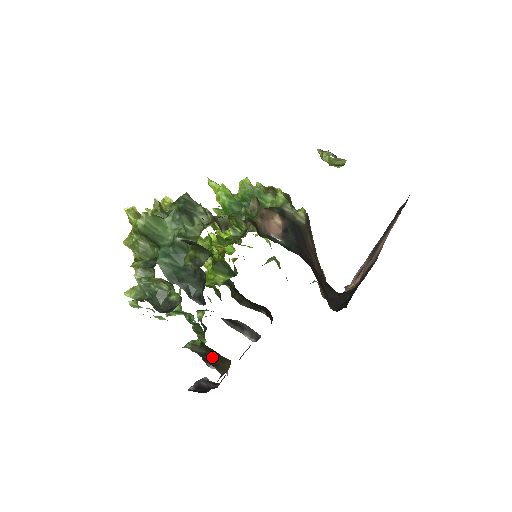
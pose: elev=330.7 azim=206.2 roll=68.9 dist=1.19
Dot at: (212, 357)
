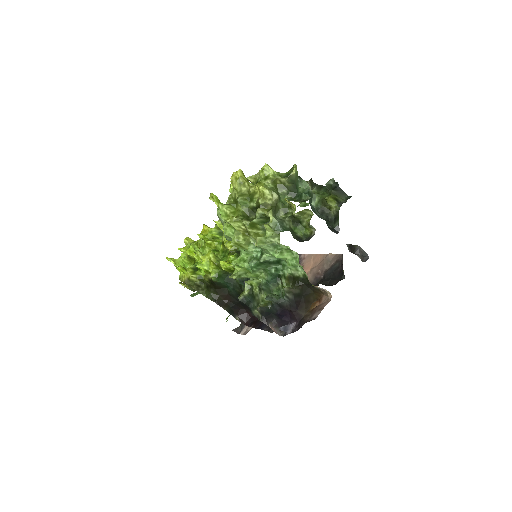
Dot at: (301, 298)
